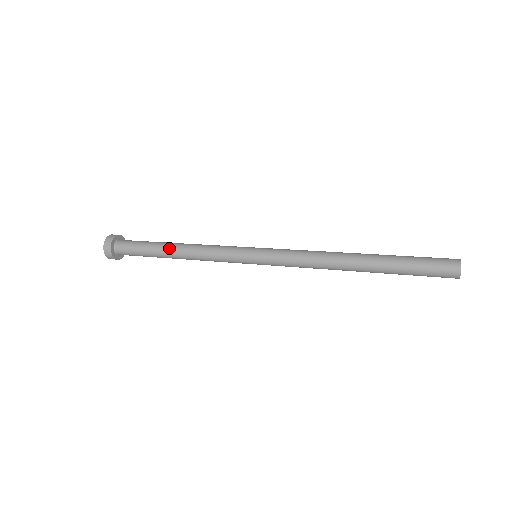
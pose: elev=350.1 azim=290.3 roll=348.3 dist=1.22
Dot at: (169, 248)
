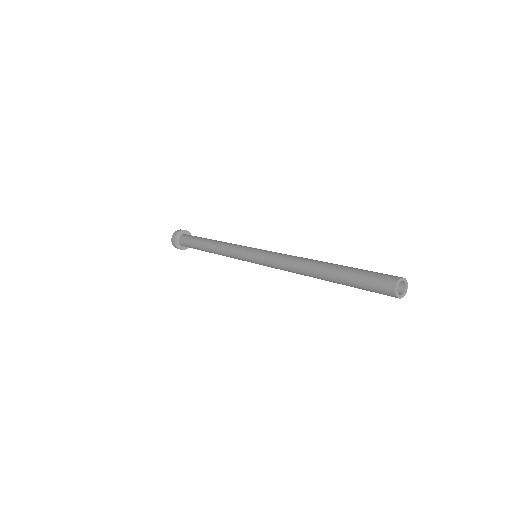
Dot at: (205, 244)
